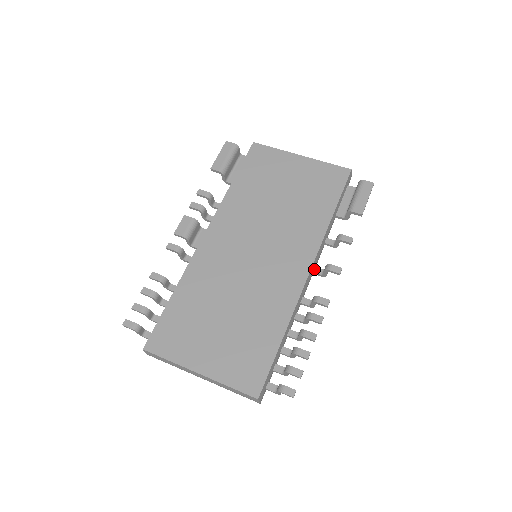
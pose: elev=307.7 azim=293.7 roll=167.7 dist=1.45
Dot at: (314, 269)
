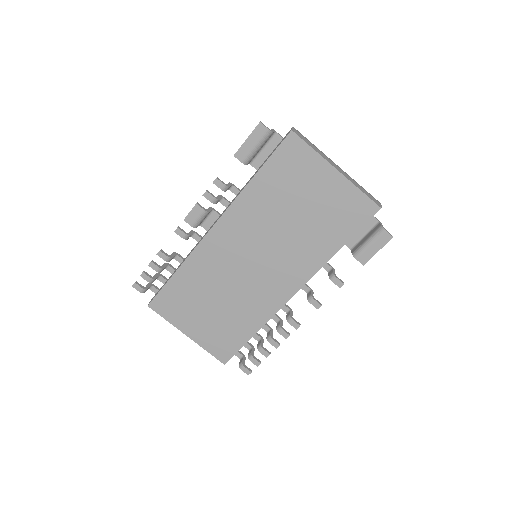
Dot at: occluded
